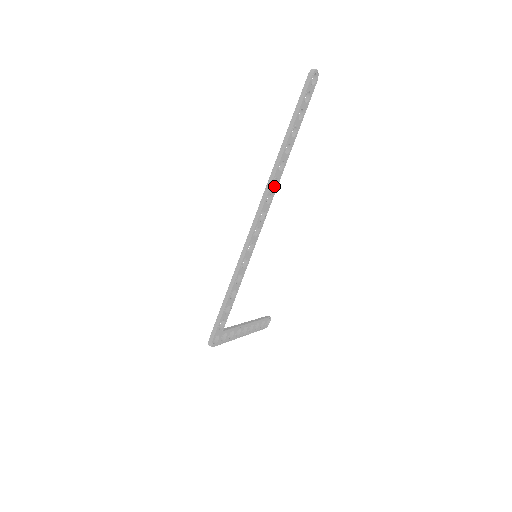
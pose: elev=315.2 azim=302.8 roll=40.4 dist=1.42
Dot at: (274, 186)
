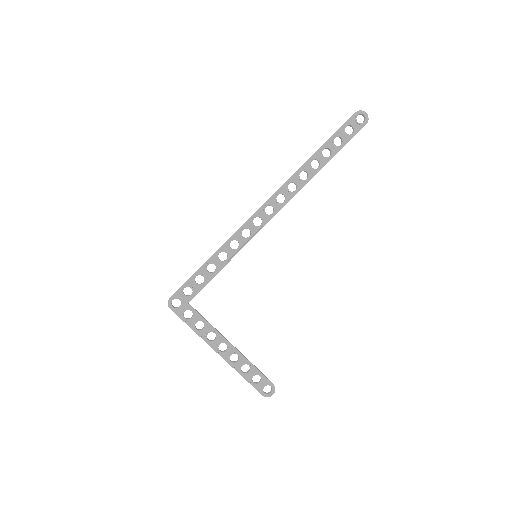
Dot at: occluded
